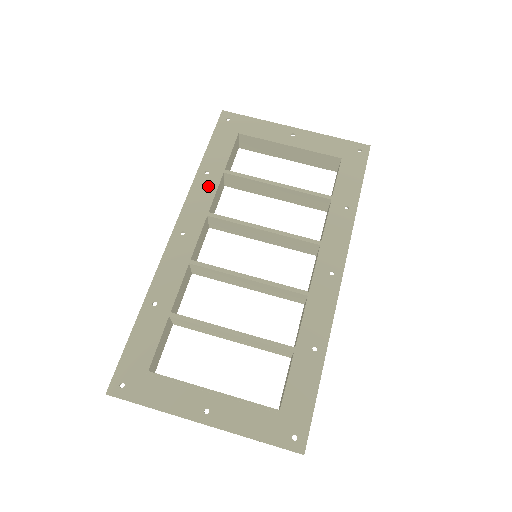
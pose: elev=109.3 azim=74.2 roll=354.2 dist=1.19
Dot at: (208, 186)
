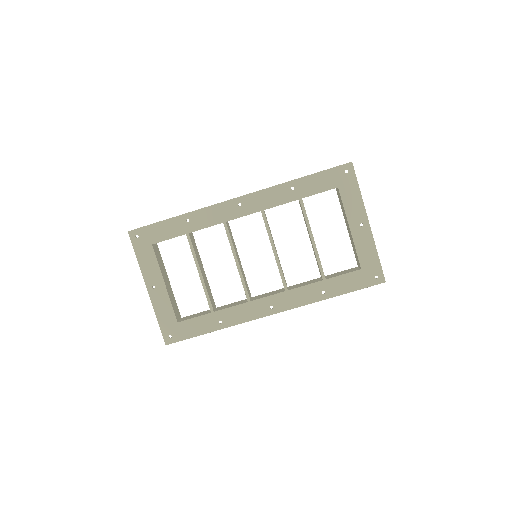
Dot at: (283, 196)
